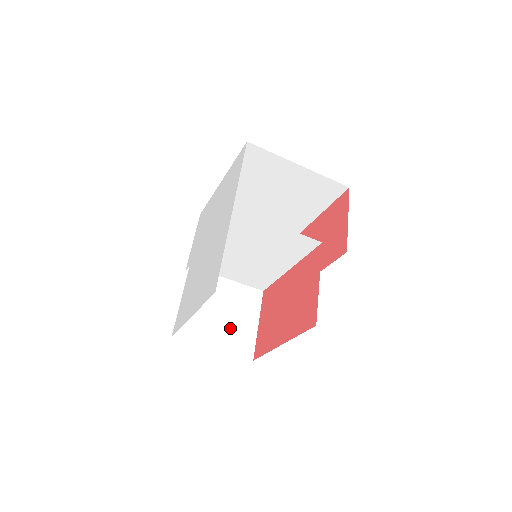
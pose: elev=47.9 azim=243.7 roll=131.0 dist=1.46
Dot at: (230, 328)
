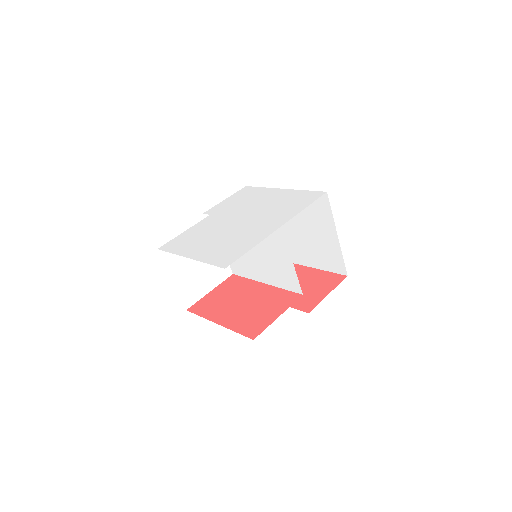
Dot at: (193, 277)
